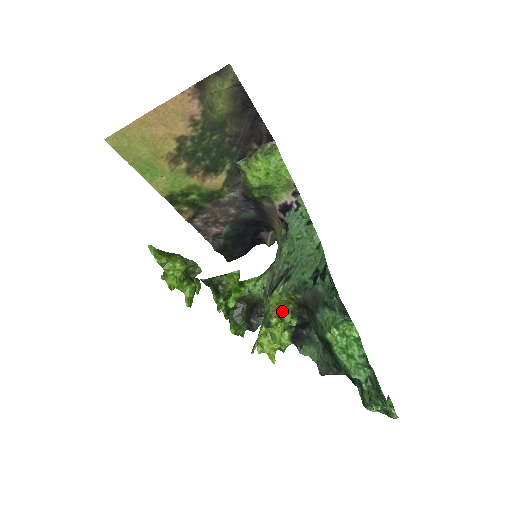
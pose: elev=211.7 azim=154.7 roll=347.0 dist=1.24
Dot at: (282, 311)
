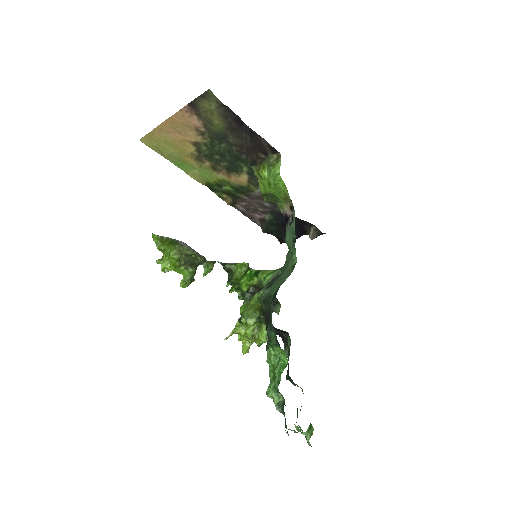
Dot at: (248, 314)
